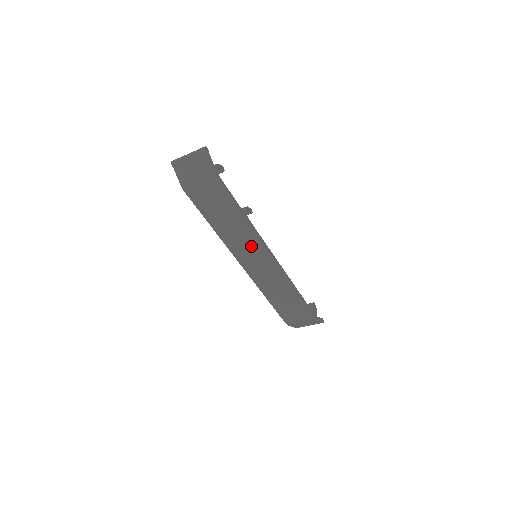
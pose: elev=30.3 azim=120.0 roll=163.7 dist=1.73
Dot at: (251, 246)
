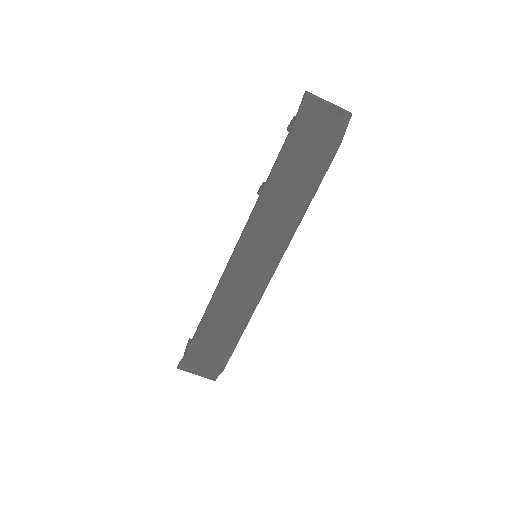
Dot at: (272, 241)
